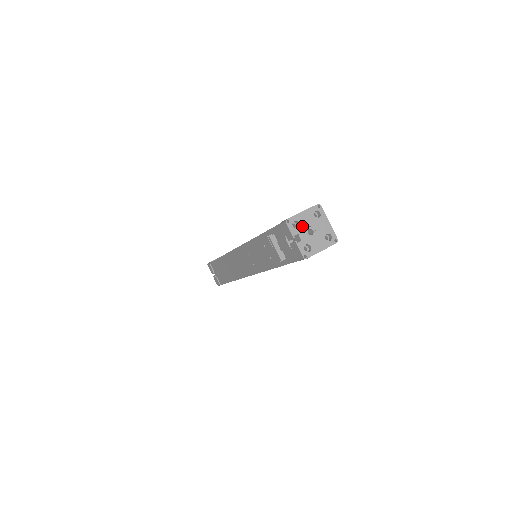
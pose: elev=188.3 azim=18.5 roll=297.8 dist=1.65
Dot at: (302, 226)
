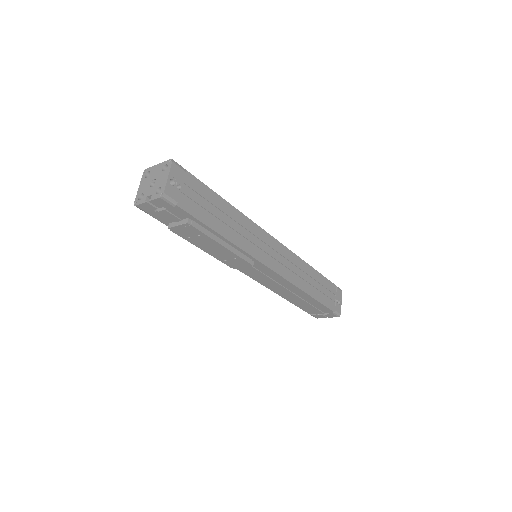
Dot at: (145, 191)
